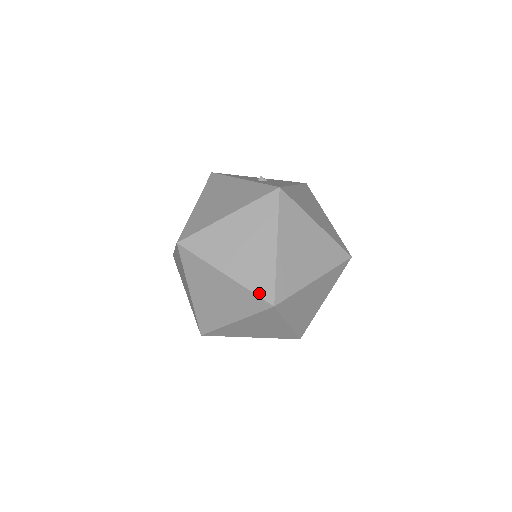
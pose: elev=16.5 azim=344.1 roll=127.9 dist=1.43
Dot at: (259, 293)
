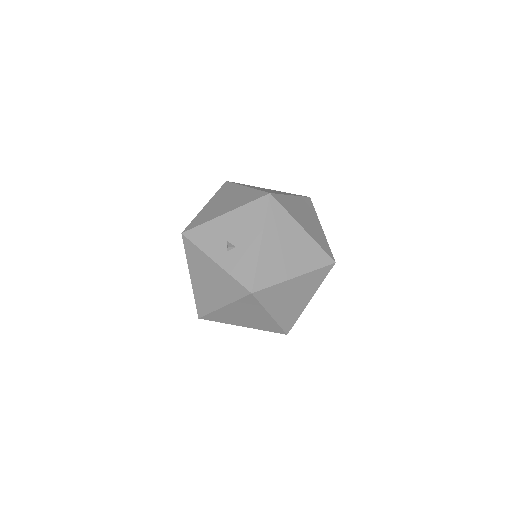
Dot at: (273, 331)
